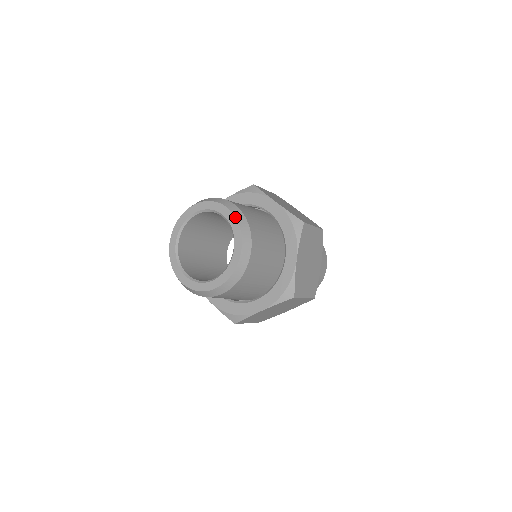
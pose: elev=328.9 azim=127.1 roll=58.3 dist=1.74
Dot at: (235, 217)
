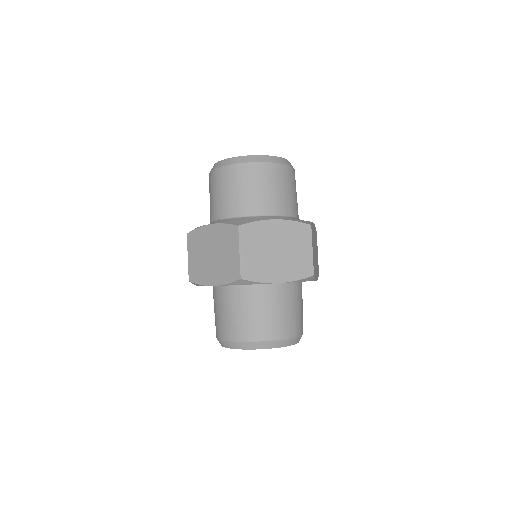
Dot at: occluded
